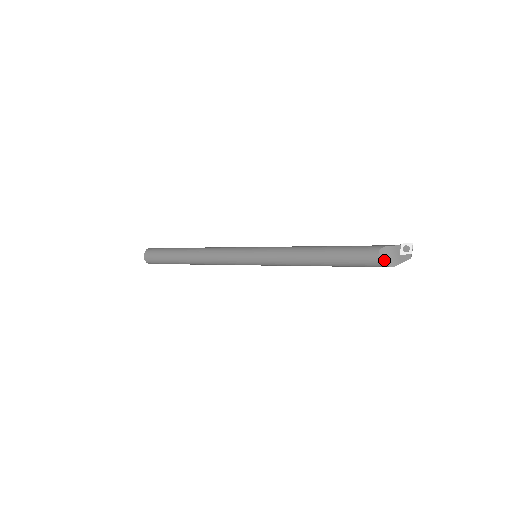
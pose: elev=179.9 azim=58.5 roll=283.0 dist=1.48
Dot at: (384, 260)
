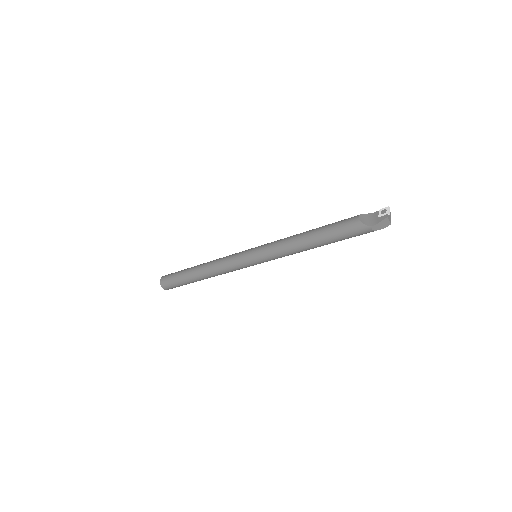
Dot at: (363, 221)
